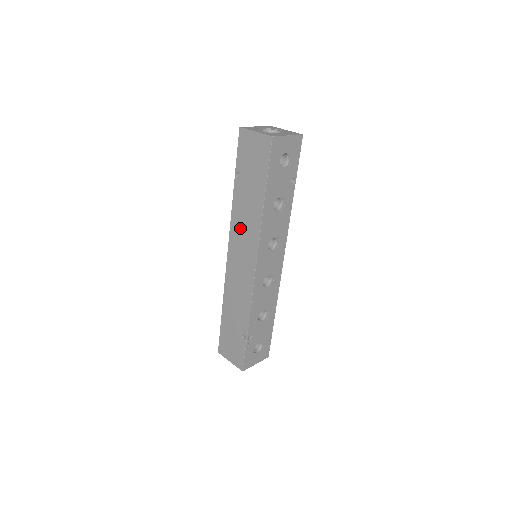
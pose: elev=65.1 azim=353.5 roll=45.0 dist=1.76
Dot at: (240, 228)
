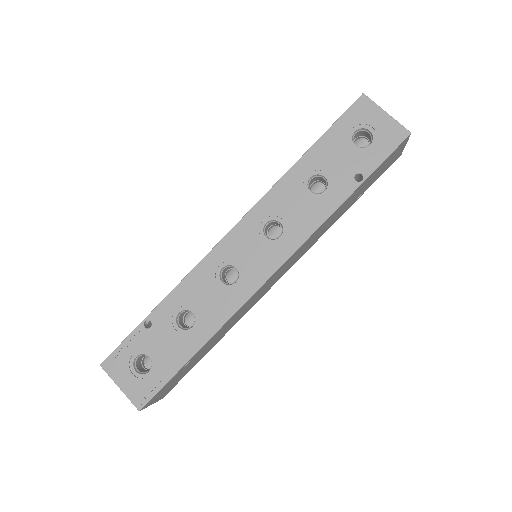
Dot at: occluded
